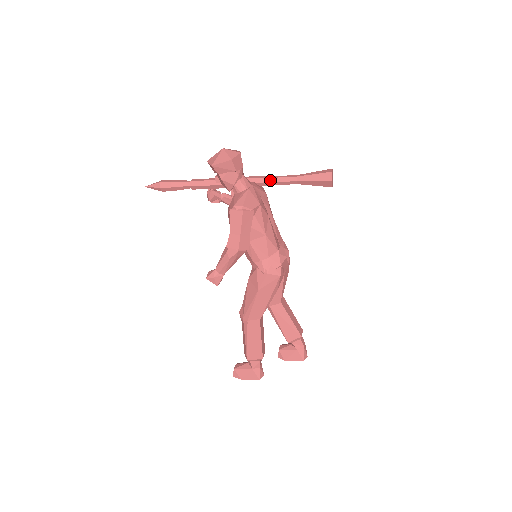
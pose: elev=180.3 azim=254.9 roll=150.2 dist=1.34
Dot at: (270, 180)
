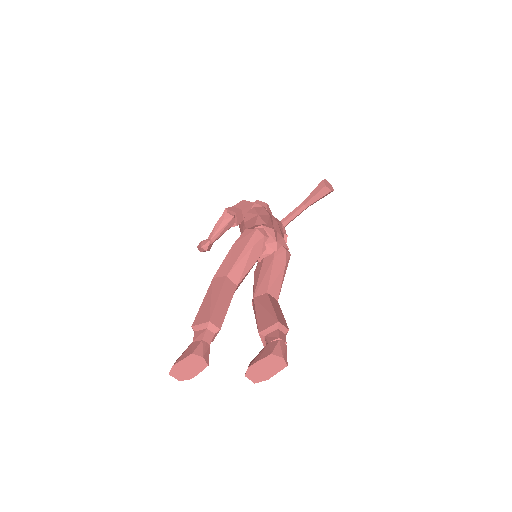
Dot at: (287, 216)
